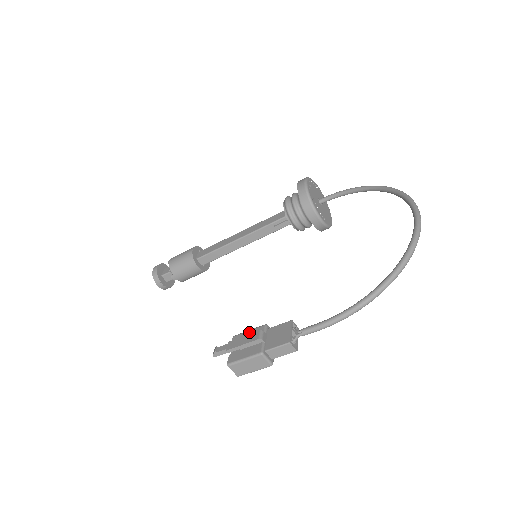
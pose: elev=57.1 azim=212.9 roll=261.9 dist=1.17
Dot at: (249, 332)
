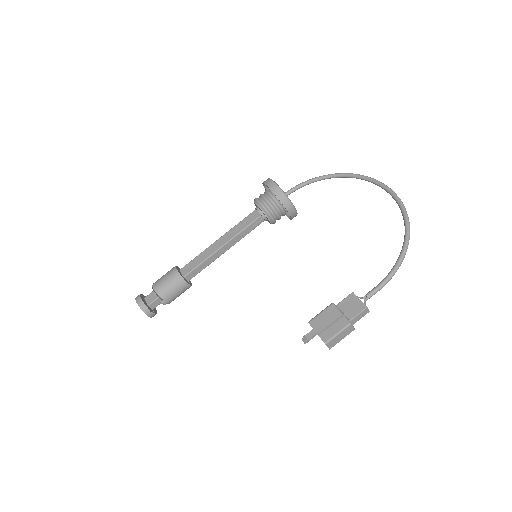
Dot at: (322, 314)
